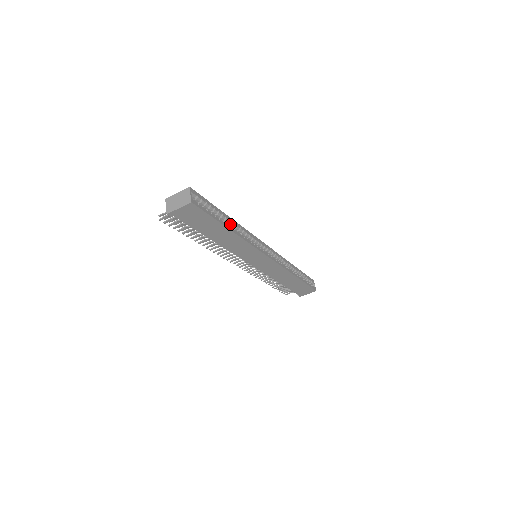
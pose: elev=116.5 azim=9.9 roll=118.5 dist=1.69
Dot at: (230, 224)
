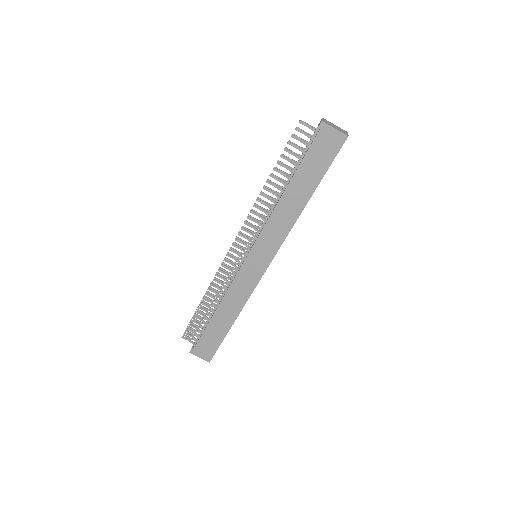
Dot at: occluded
